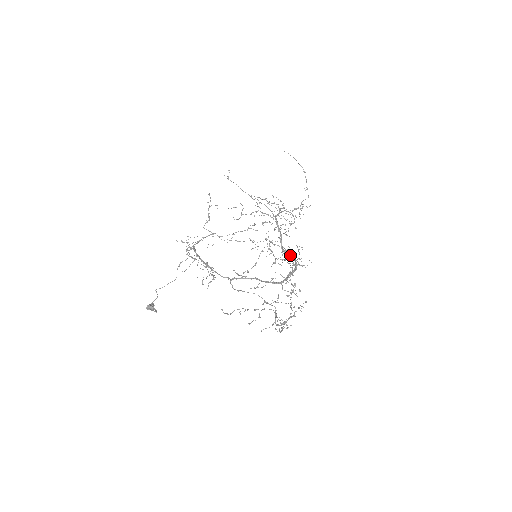
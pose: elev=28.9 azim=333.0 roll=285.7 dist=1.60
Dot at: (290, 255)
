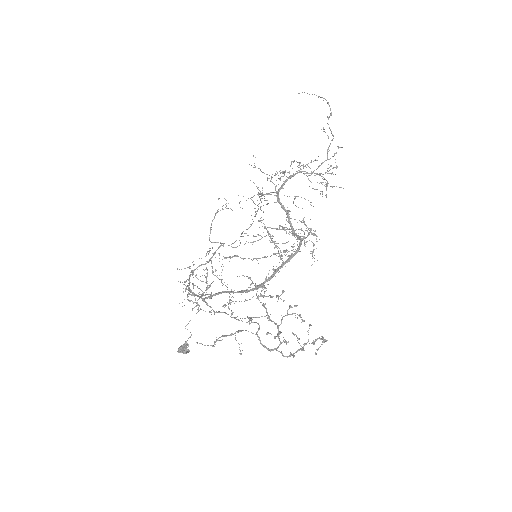
Dot at: (274, 241)
